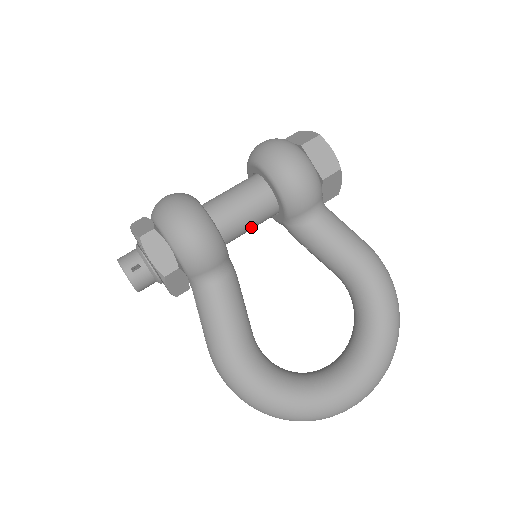
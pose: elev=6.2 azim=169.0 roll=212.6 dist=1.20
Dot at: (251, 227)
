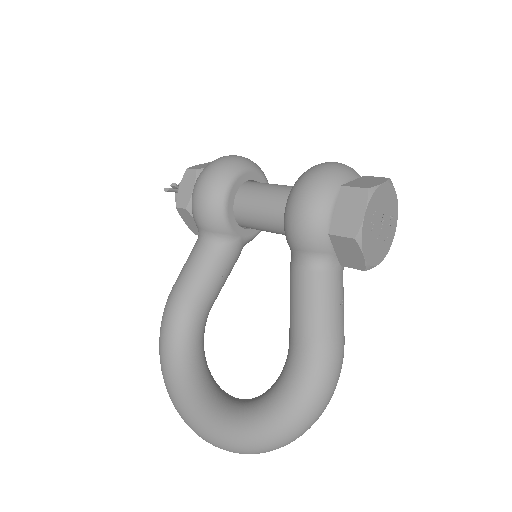
Dot at: (267, 229)
